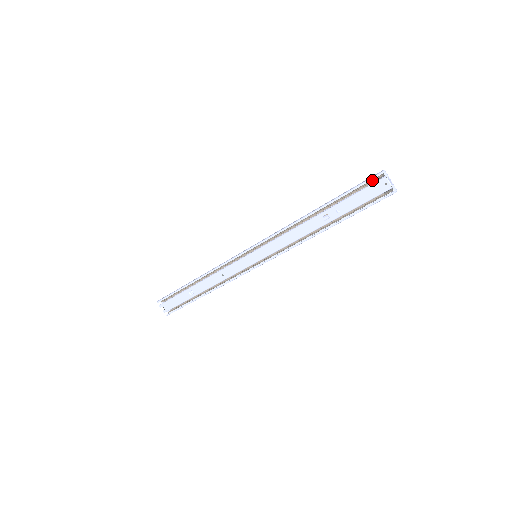
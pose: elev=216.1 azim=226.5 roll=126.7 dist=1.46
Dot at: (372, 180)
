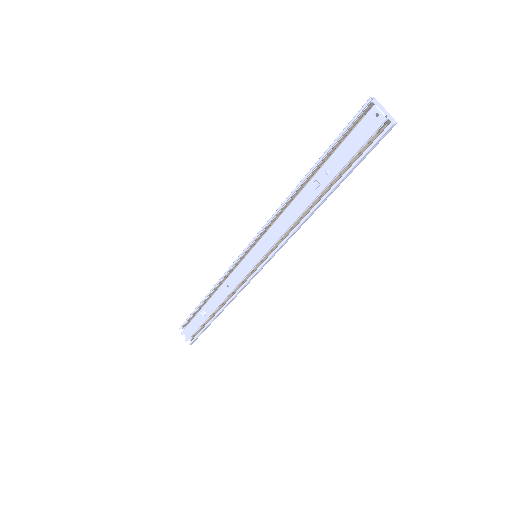
Dot at: (359, 116)
